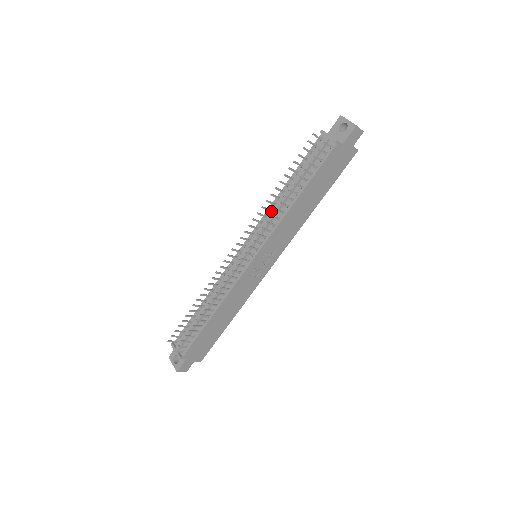
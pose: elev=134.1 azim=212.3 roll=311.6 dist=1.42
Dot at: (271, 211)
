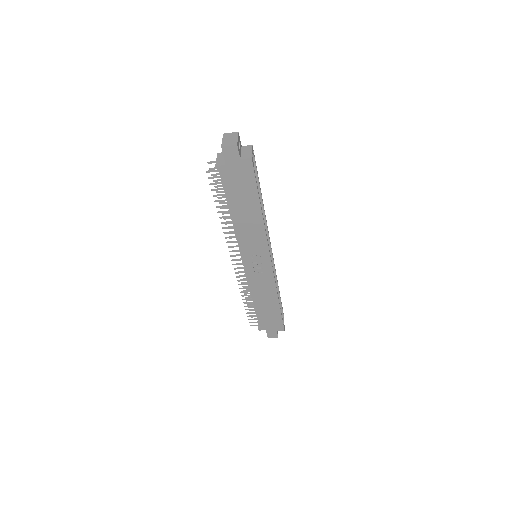
Dot at: occluded
